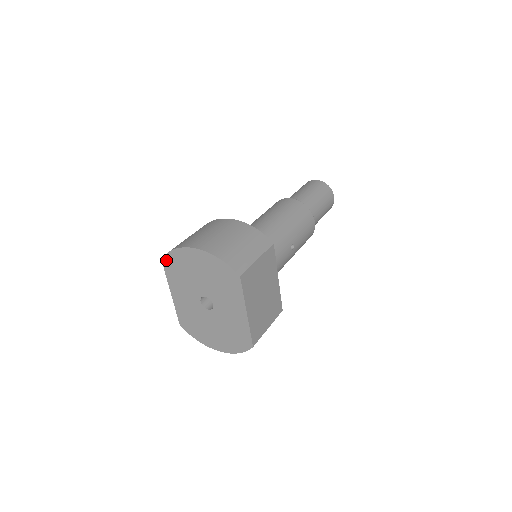
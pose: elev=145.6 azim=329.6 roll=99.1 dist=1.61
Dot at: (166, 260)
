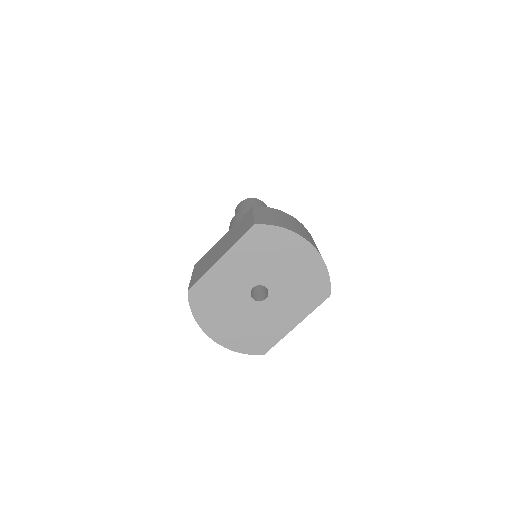
Dot at: (261, 229)
